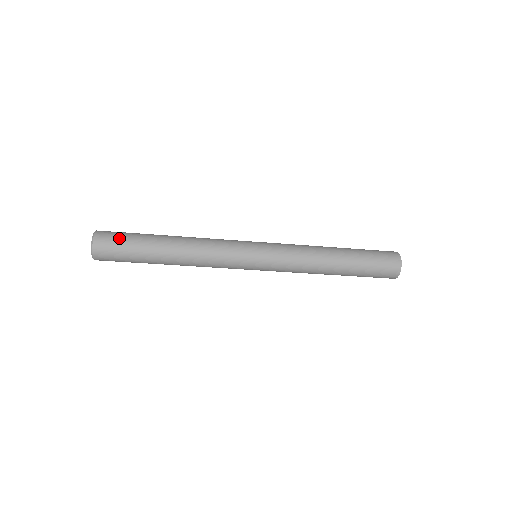
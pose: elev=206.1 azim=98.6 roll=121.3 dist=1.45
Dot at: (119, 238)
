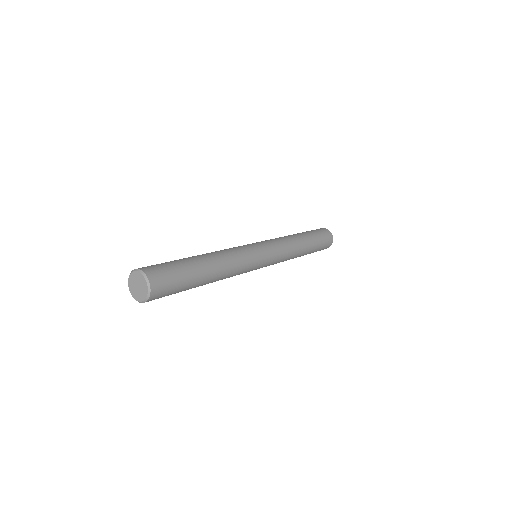
Dot at: (168, 270)
